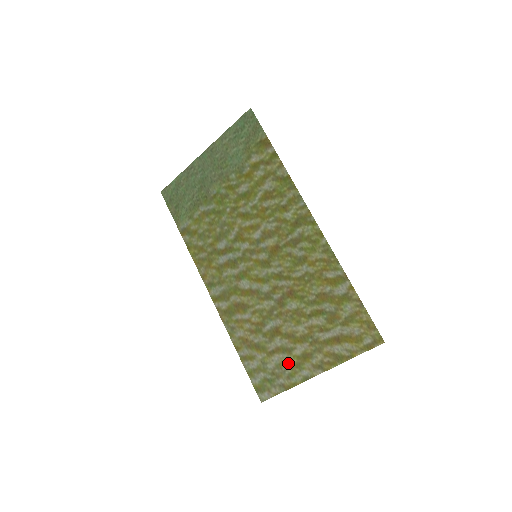
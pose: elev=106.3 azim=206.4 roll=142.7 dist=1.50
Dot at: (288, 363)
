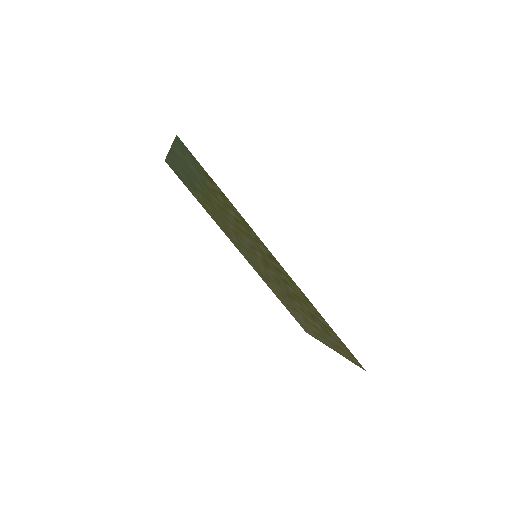
Dot at: (311, 329)
